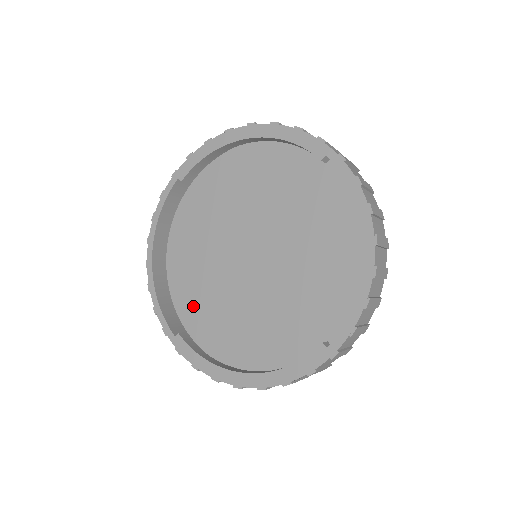
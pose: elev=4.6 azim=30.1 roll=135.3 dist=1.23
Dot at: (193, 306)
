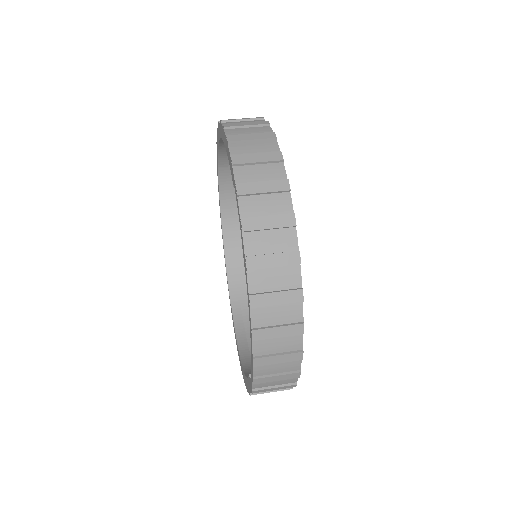
Dot at: occluded
